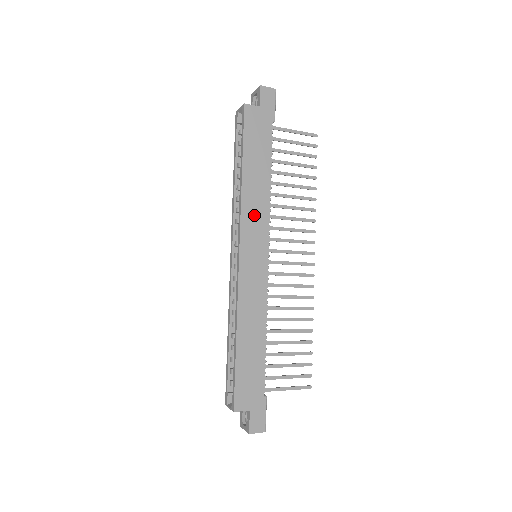
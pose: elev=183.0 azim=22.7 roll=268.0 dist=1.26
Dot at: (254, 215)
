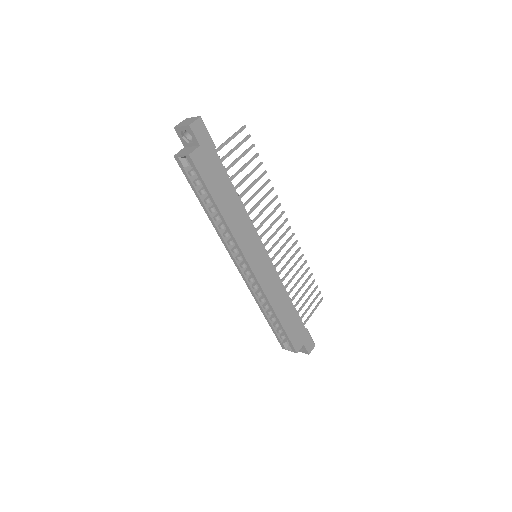
Dot at: (245, 235)
